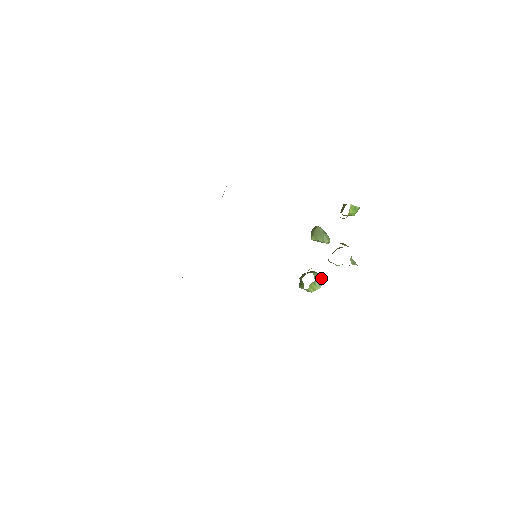
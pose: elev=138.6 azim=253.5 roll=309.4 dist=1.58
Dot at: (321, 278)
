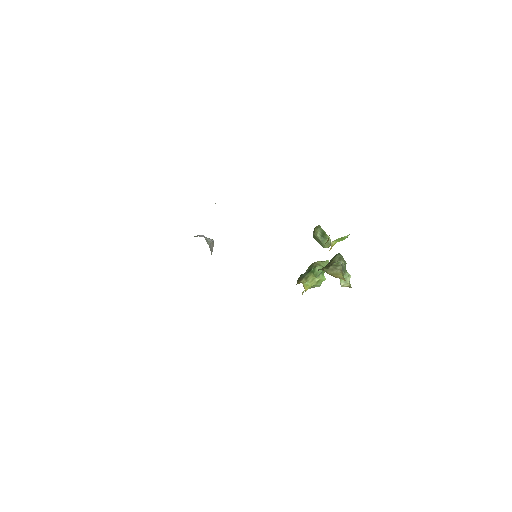
Dot at: (320, 279)
